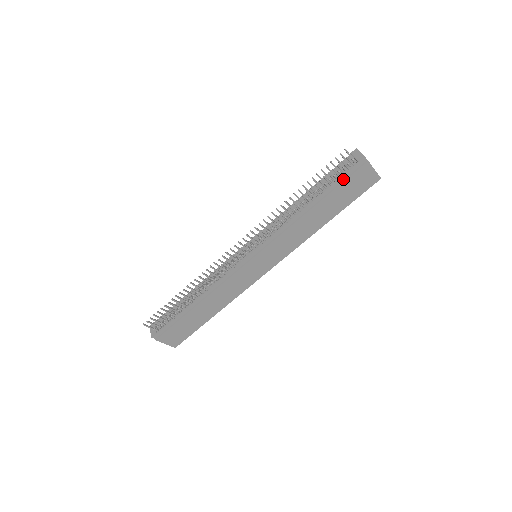
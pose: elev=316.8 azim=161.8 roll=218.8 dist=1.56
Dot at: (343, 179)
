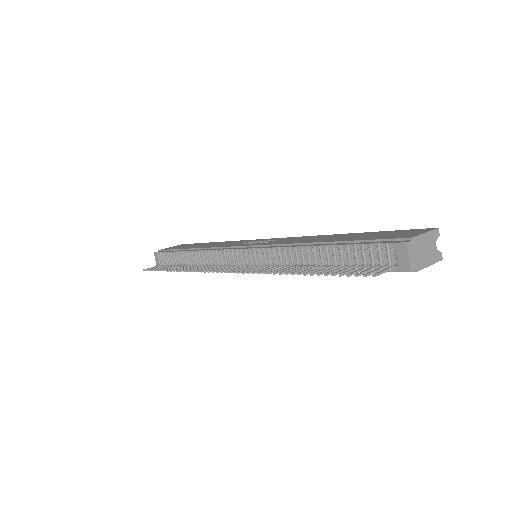
Dot at: occluded
